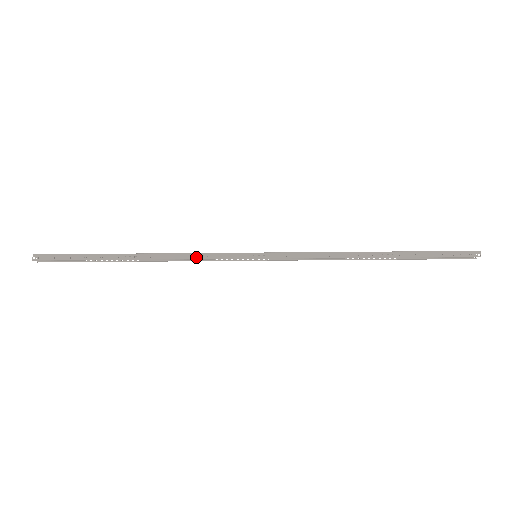
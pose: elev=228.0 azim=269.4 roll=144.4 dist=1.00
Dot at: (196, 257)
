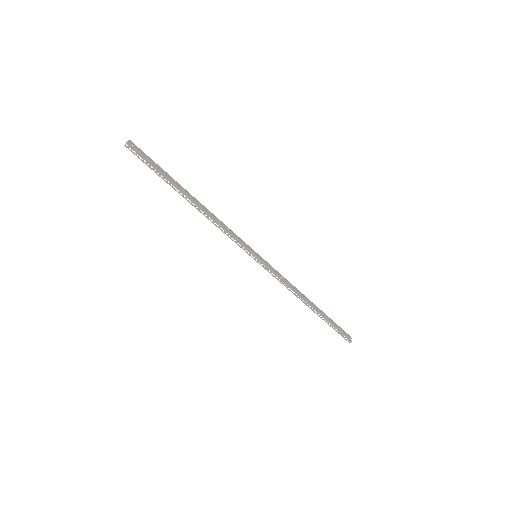
Dot at: (225, 232)
